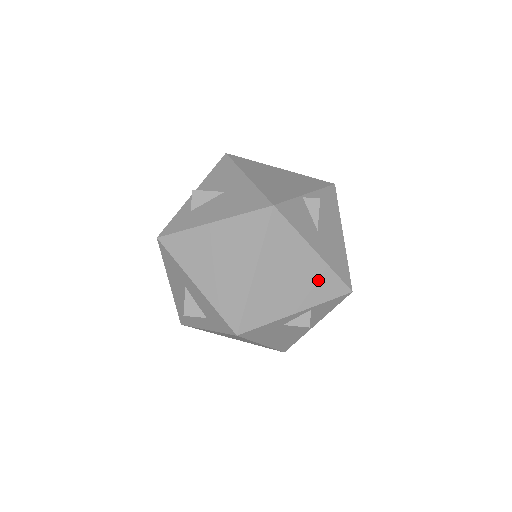
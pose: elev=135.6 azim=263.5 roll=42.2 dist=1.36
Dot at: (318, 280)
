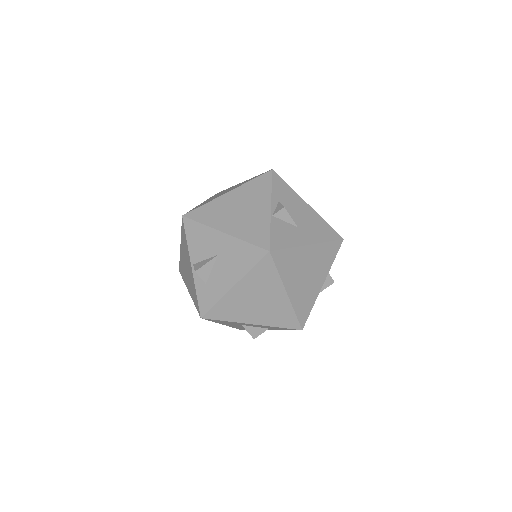
Dot at: (322, 256)
